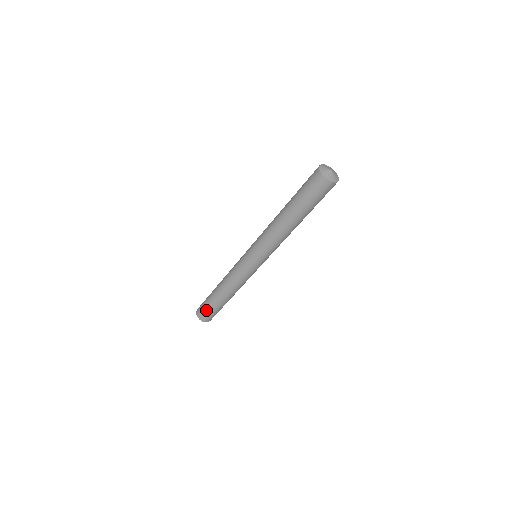
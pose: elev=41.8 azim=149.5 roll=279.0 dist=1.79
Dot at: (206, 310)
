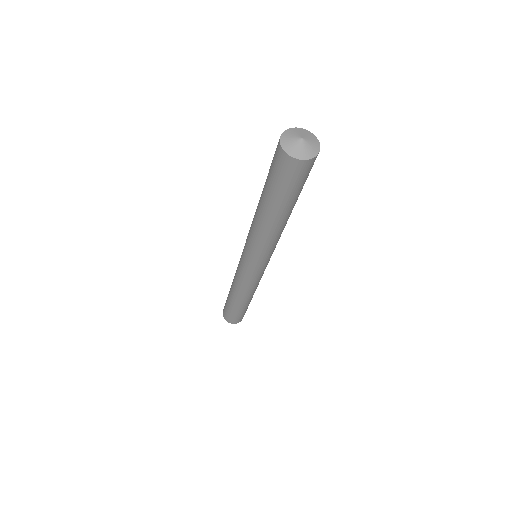
Dot at: (229, 314)
